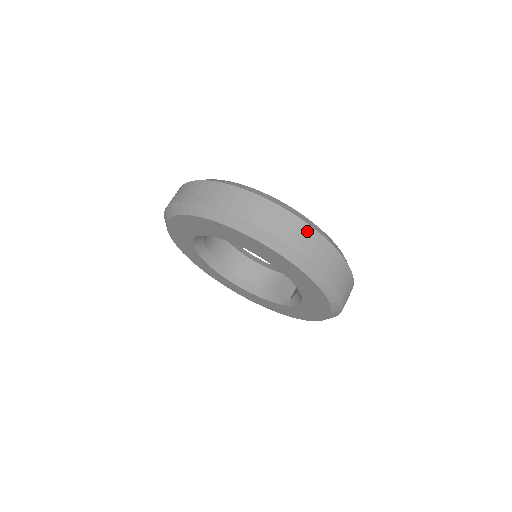
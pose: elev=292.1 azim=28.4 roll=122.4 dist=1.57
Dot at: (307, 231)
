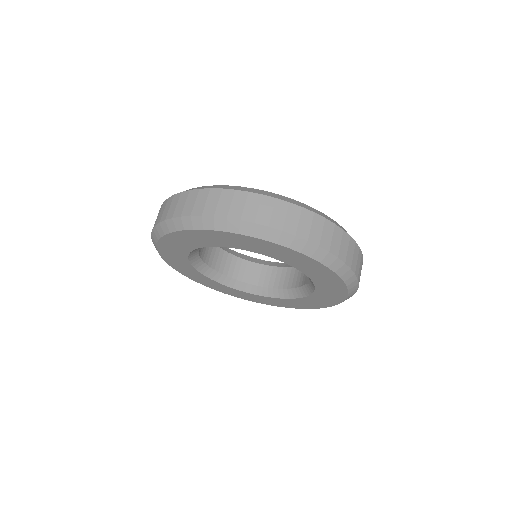
Dot at: (232, 196)
